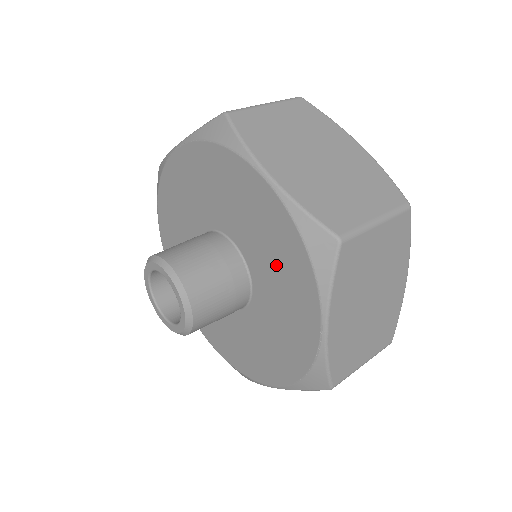
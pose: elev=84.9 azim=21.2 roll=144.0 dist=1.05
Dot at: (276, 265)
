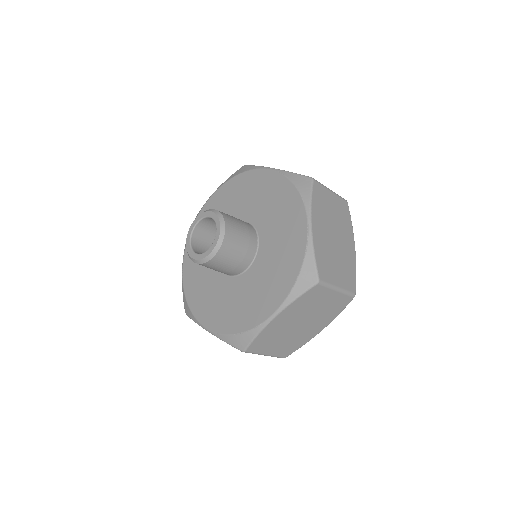
Dot at: (276, 211)
